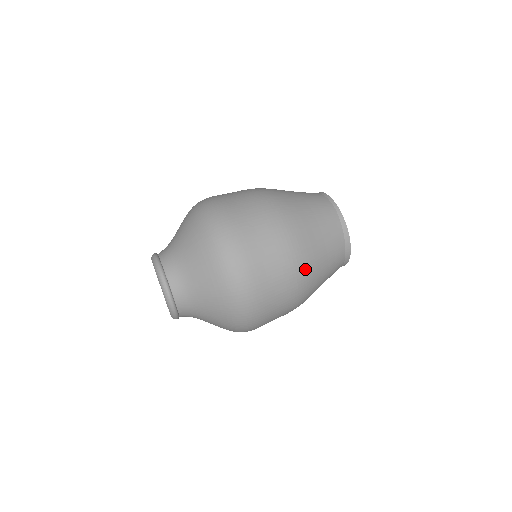
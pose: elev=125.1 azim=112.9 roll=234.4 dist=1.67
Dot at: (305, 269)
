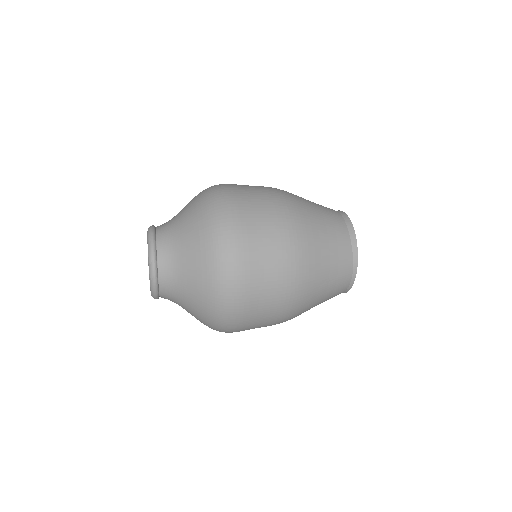
Dot at: (289, 196)
